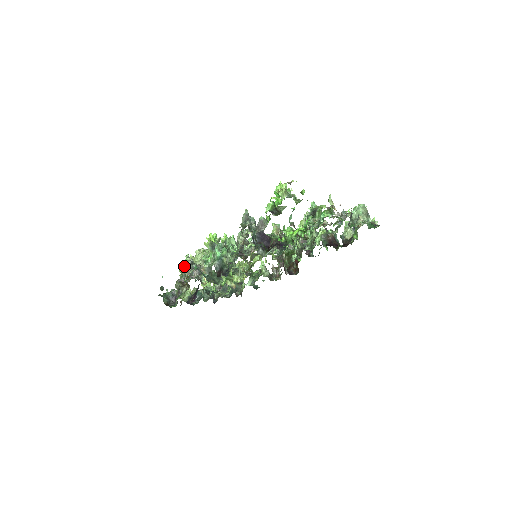
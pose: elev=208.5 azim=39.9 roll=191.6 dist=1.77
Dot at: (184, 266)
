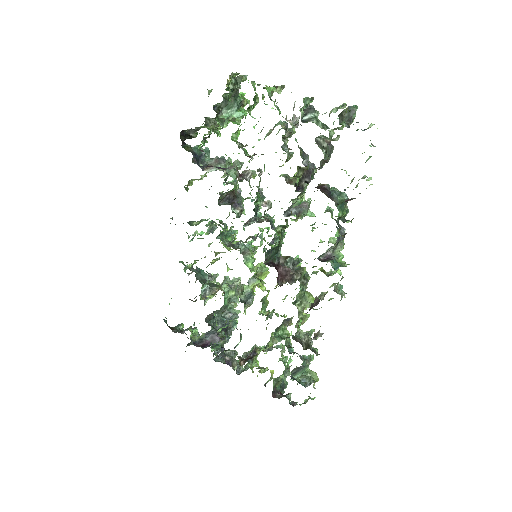
Dot at: occluded
